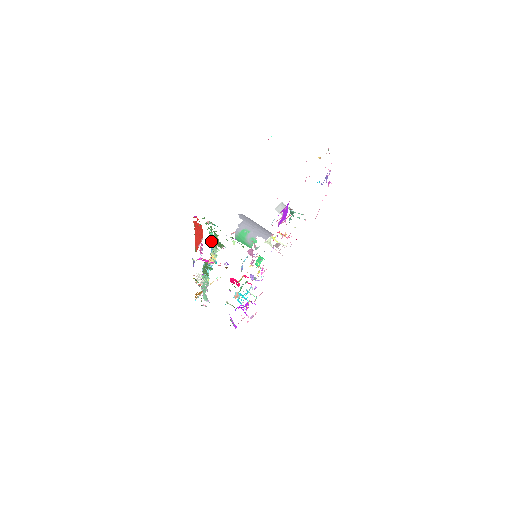
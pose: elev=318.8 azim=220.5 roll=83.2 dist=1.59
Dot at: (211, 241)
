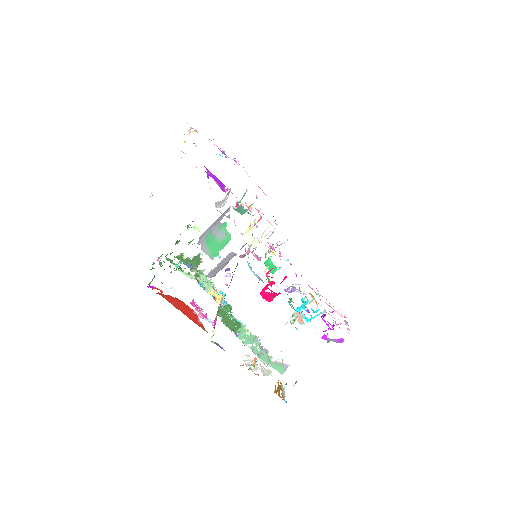
Dot at: (188, 275)
